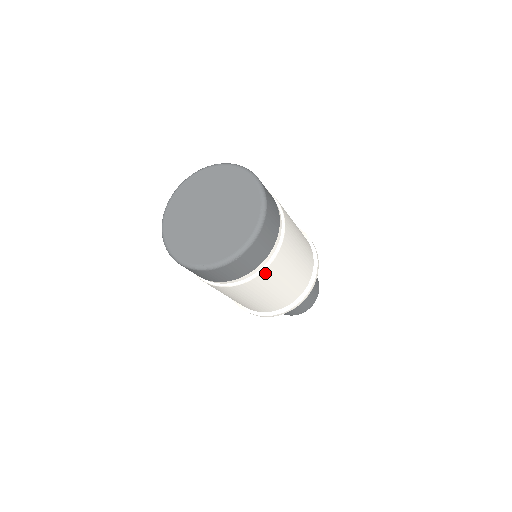
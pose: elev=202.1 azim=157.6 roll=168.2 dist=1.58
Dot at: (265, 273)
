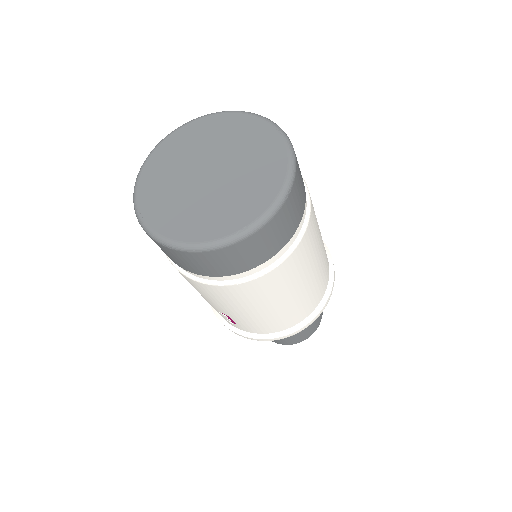
Dot at: (308, 229)
